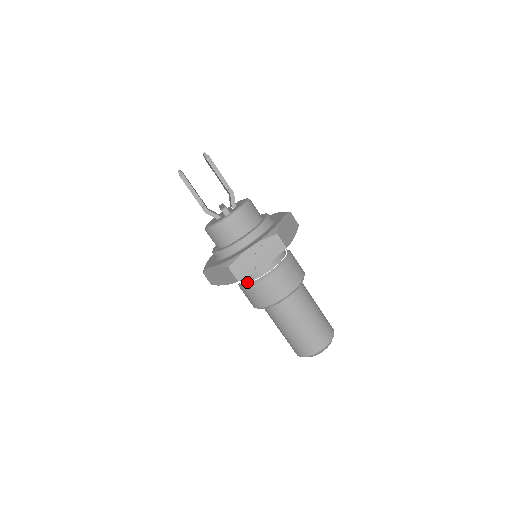
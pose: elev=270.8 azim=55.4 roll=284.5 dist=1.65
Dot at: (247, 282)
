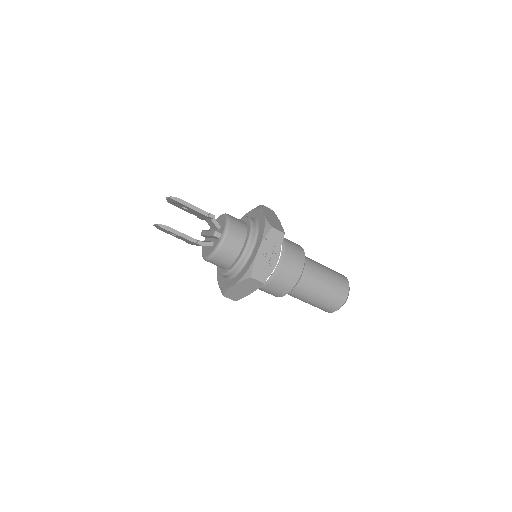
Dot at: occluded
